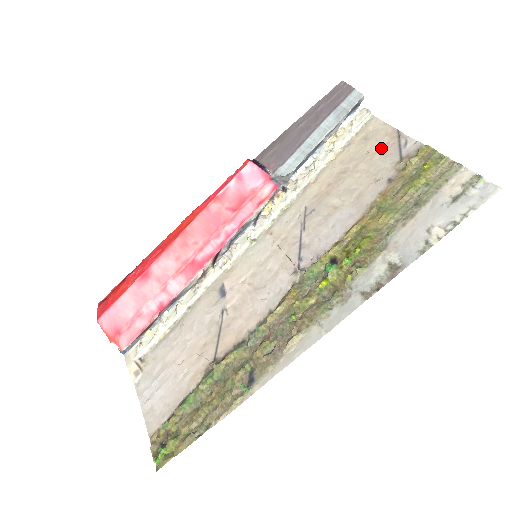
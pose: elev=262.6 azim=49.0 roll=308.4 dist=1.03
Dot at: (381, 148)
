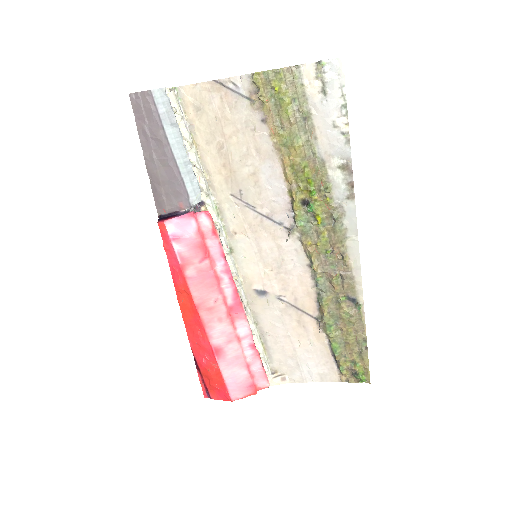
Dot at: (222, 105)
